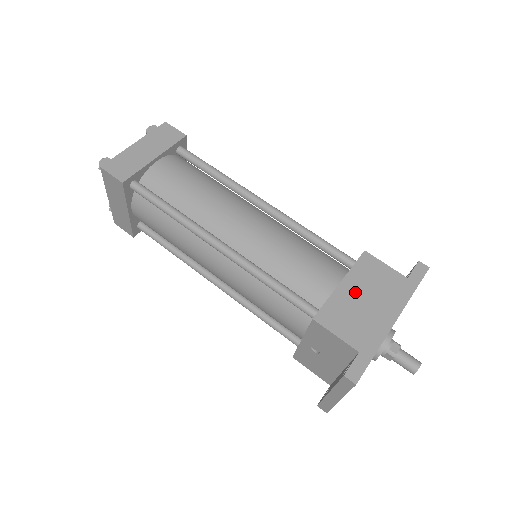
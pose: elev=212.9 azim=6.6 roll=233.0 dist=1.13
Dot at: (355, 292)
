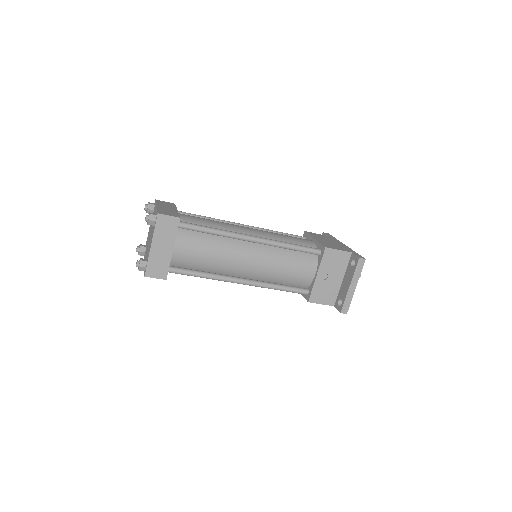
Dot at: (323, 240)
